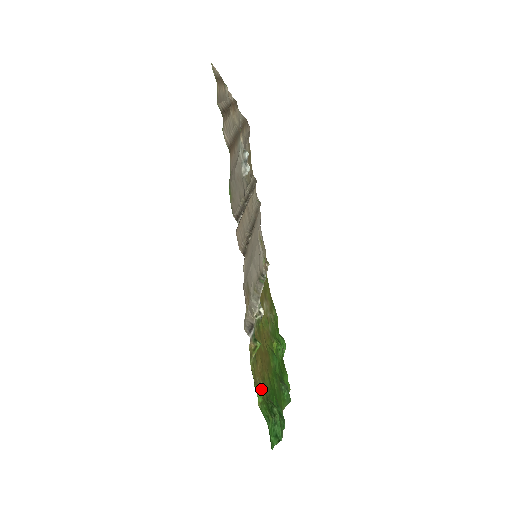
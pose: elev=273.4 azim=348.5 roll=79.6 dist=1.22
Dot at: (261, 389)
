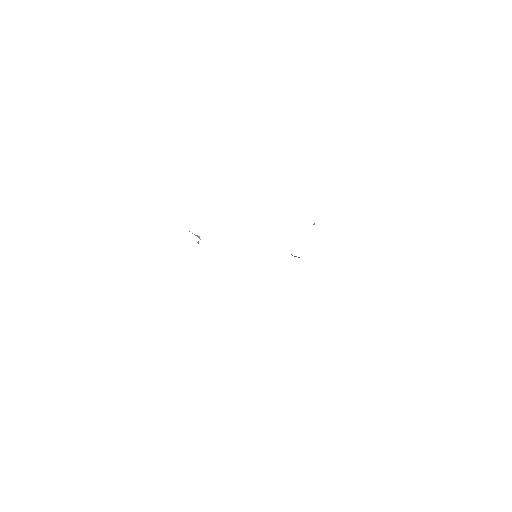
Dot at: occluded
